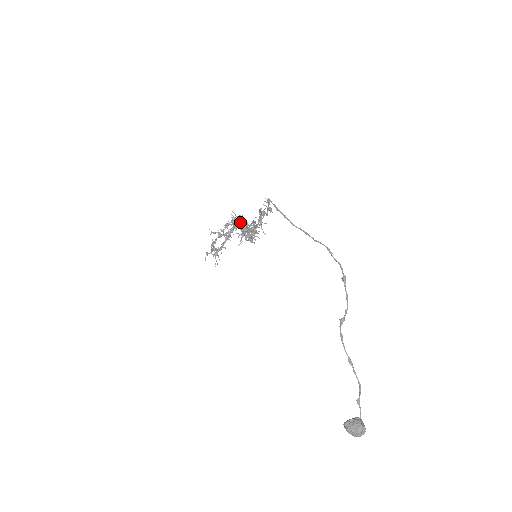
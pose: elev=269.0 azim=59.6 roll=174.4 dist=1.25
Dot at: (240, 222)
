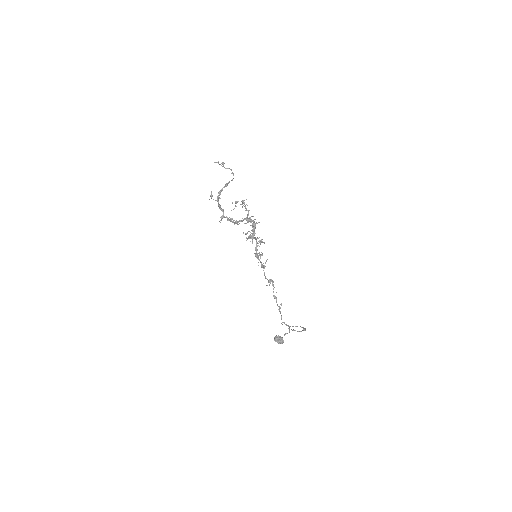
Dot at: (251, 222)
